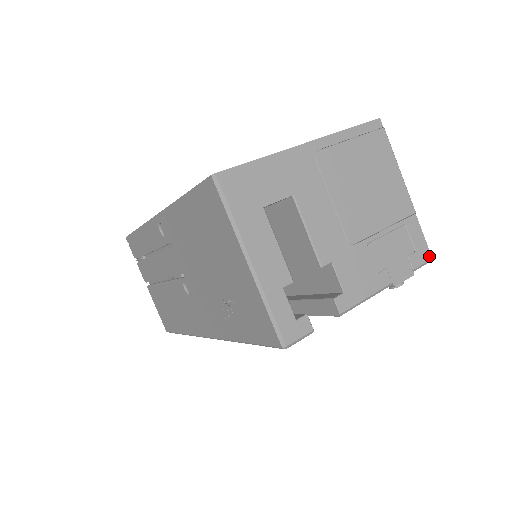
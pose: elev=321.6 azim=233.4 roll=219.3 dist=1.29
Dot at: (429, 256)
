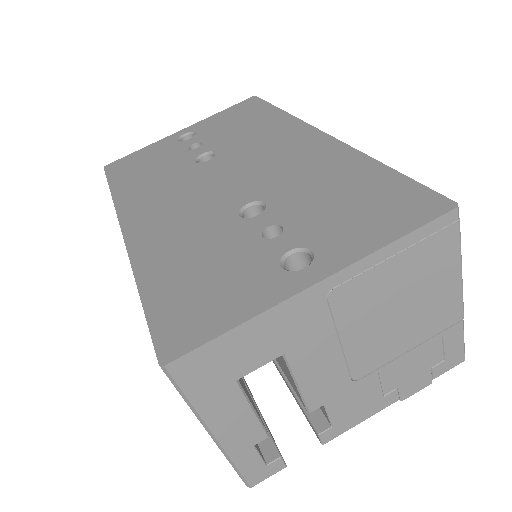
Dot at: (461, 360)
